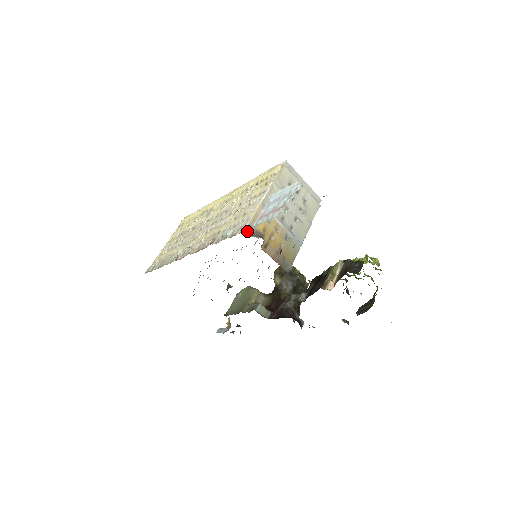
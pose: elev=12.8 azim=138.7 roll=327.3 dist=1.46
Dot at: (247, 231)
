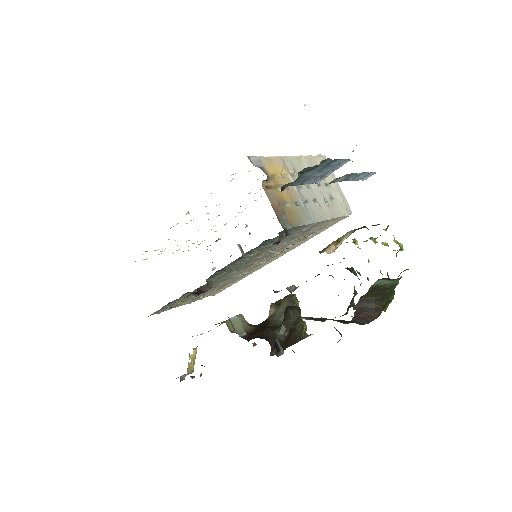
Dot at: (253, 160)
